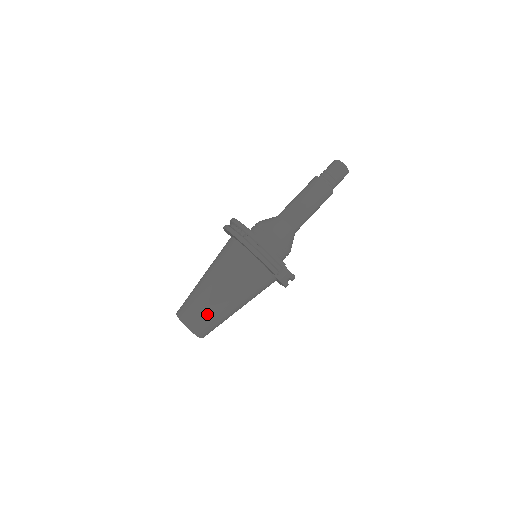
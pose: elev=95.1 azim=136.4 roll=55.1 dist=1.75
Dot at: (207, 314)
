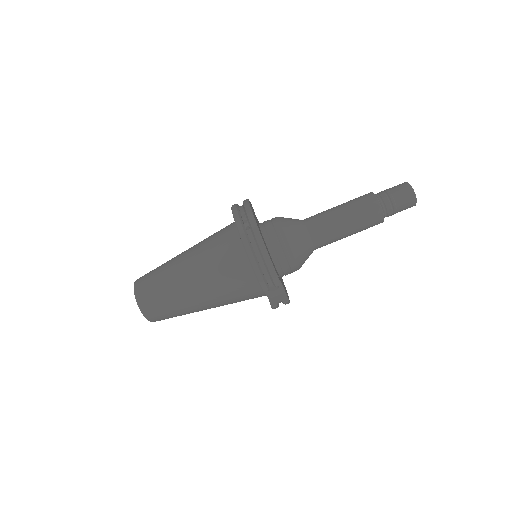
Dot at: (166, 299)
